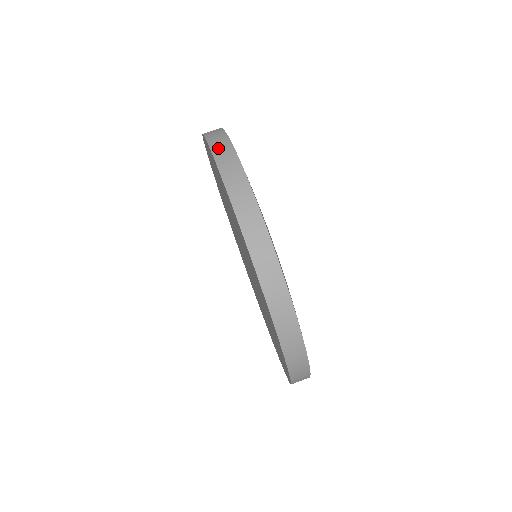
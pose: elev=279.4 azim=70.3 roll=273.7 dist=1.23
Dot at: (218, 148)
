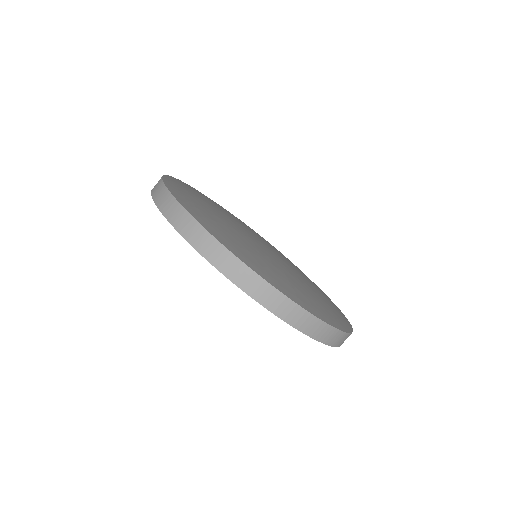
Dot at: (207, 251)
